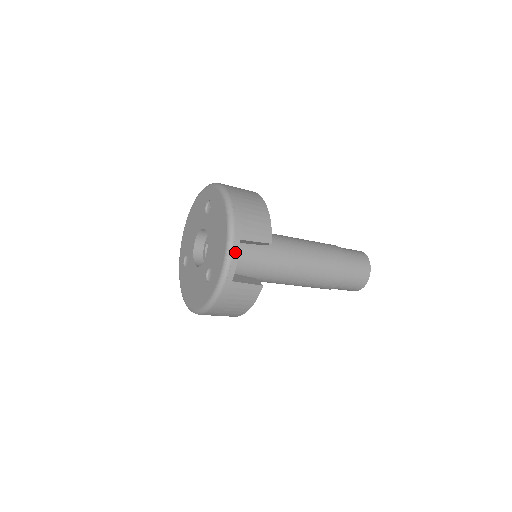
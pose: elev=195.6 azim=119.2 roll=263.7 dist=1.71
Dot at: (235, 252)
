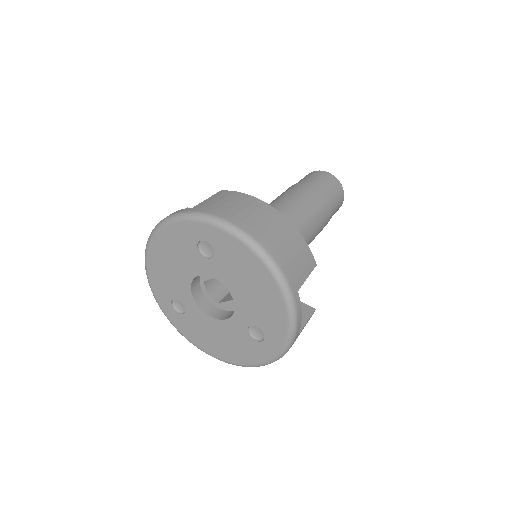
Dot at: (298, 309)
